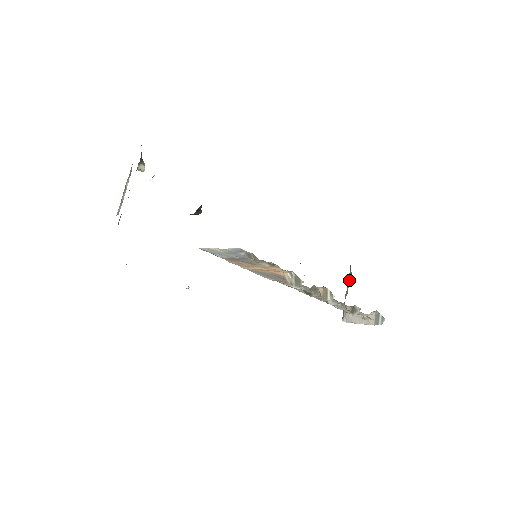
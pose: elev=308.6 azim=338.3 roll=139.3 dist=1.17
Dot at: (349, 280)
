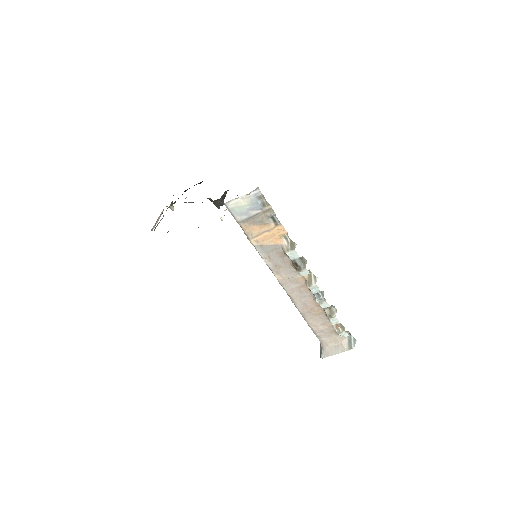
Dot at: occluded
